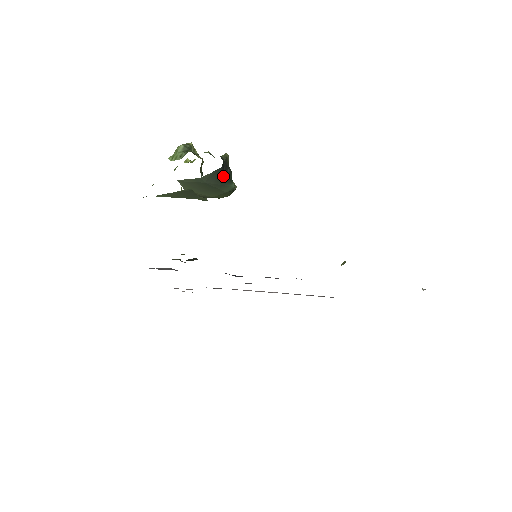
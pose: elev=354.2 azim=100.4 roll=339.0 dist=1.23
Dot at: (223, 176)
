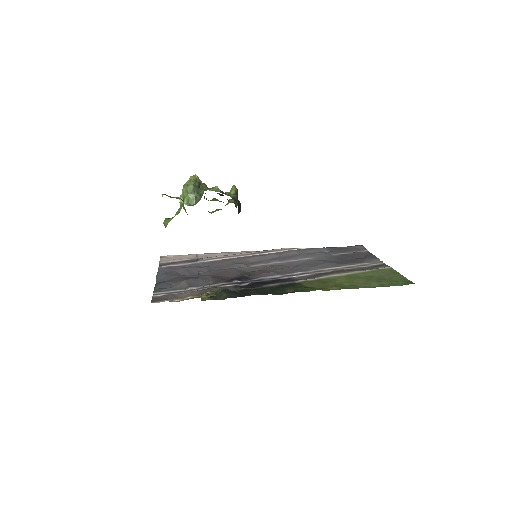
Dot at: occluded
